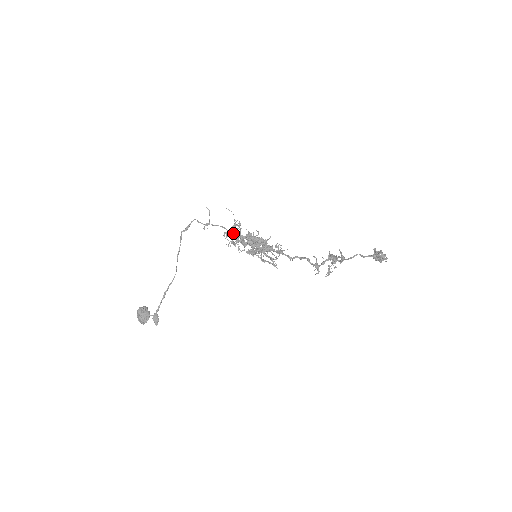
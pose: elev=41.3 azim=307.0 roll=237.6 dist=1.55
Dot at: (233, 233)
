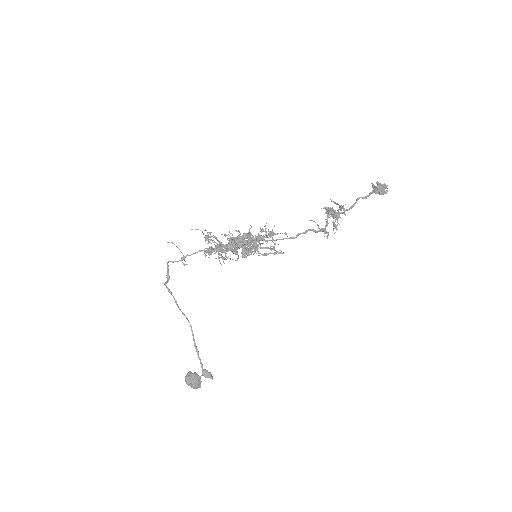
Dot at: (217, 250)
